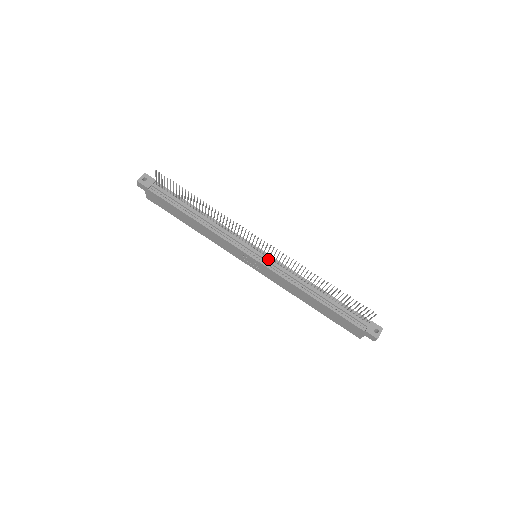
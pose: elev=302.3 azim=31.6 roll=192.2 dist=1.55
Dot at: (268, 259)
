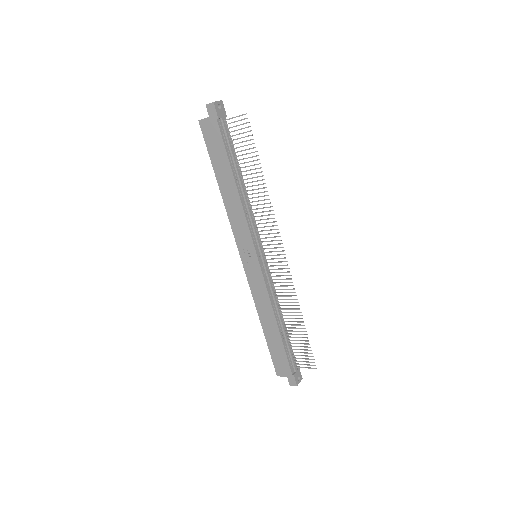
Dot at: (267, 267)
